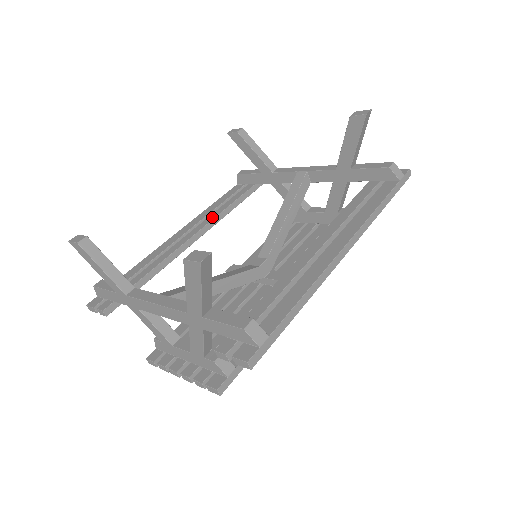
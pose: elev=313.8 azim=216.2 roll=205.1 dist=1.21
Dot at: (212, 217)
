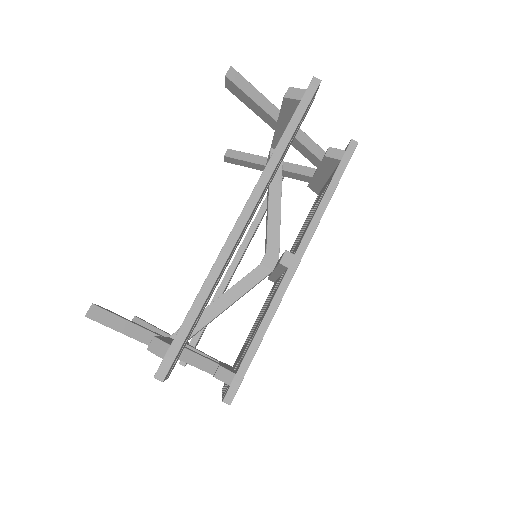
Dot at: (244, 238)
